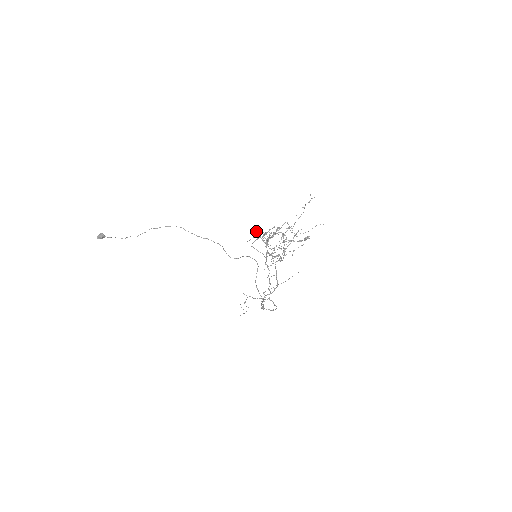
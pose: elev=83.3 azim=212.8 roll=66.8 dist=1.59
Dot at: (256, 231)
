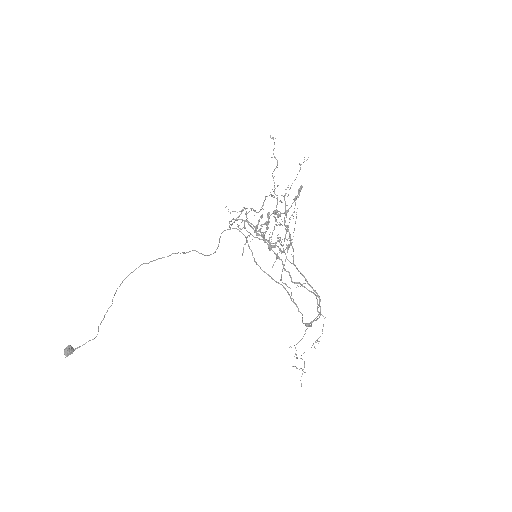
Dot at: (238, 225)
